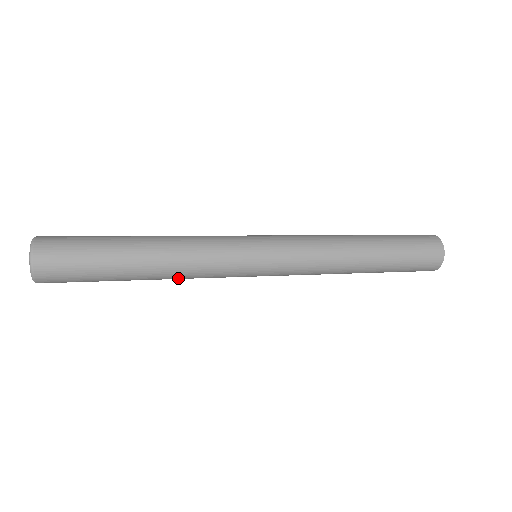
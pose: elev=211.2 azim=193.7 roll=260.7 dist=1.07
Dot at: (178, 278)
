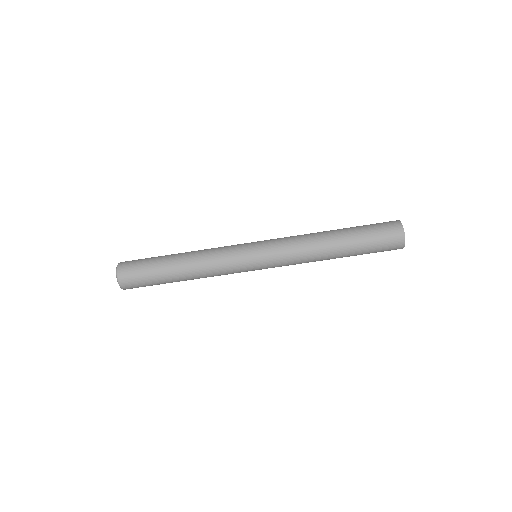
Dot at: (203, 274)
